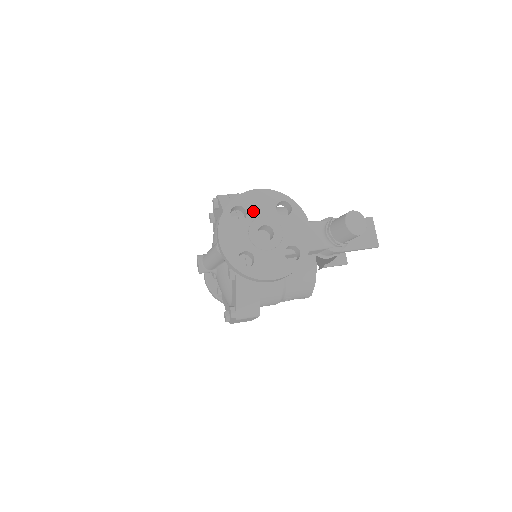
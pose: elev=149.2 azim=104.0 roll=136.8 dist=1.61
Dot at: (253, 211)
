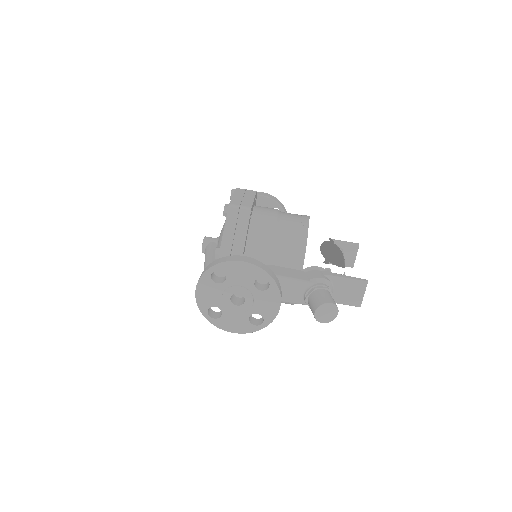
Dot at: (232, 279)
